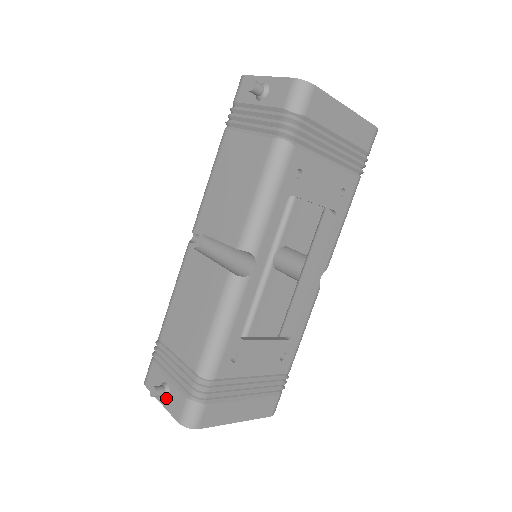
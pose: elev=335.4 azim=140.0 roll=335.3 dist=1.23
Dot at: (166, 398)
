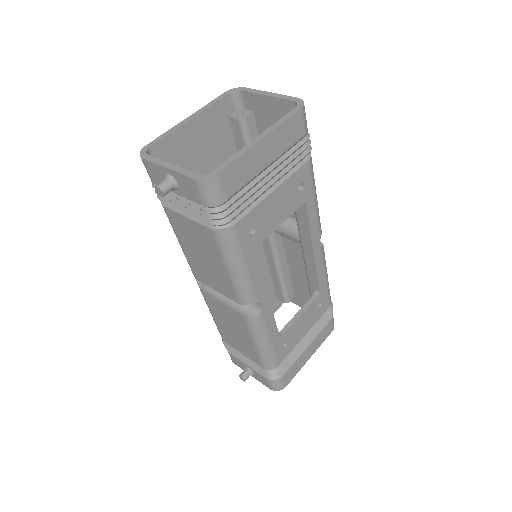
Dot at: (253, 375)
